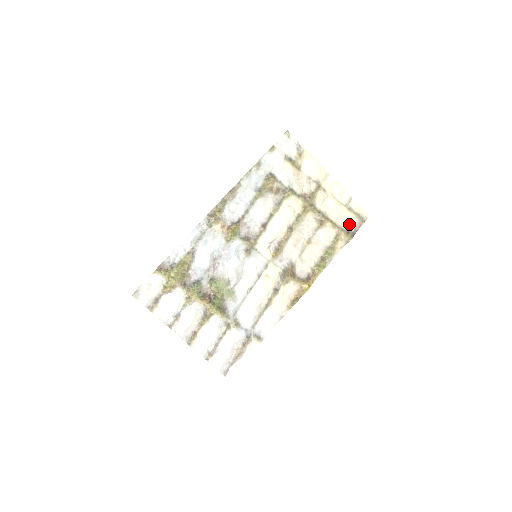
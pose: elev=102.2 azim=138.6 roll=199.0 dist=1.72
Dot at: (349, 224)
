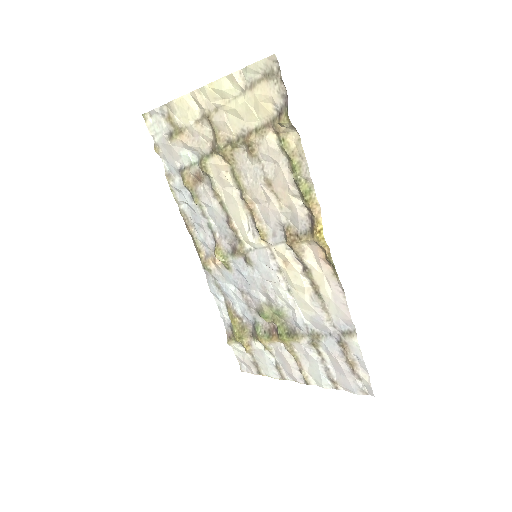
Dot at: (271, 102)
